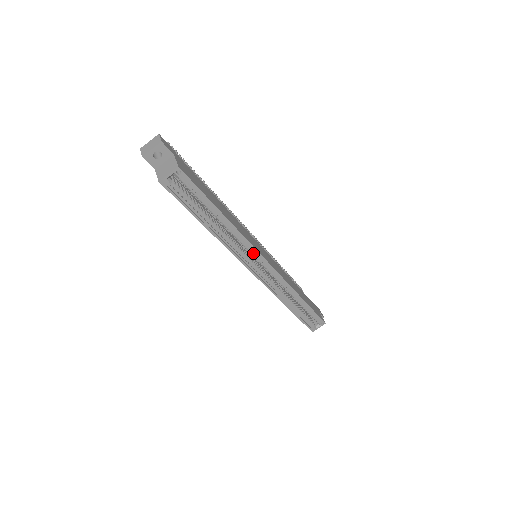
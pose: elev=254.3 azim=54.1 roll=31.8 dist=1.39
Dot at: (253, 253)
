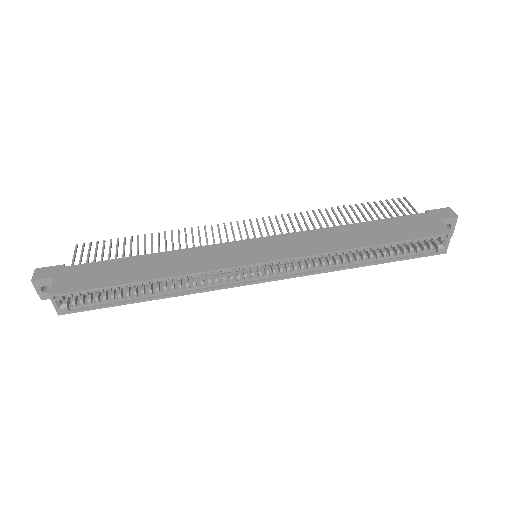
Dot at: (230, 271)
